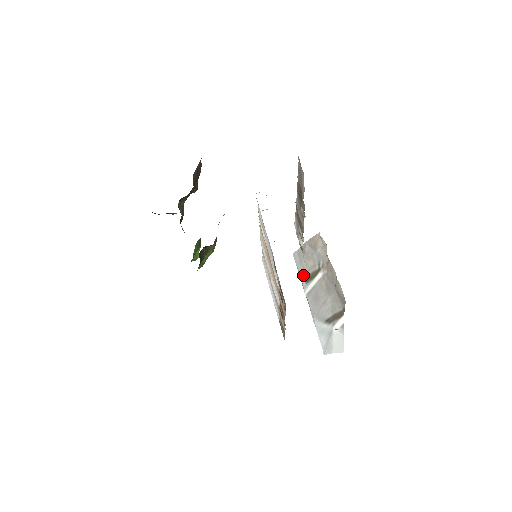
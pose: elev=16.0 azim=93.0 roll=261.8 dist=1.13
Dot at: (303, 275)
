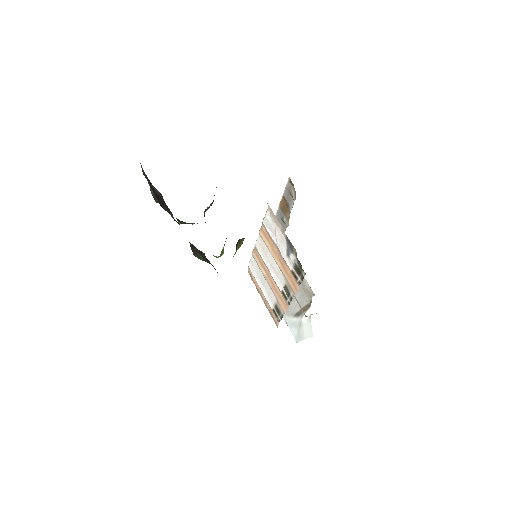
Dot at: occluded
